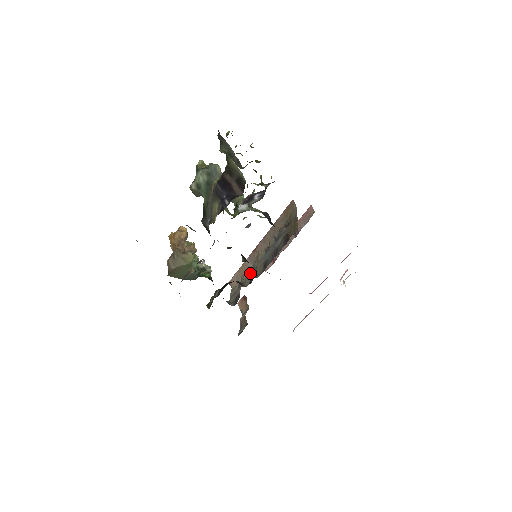
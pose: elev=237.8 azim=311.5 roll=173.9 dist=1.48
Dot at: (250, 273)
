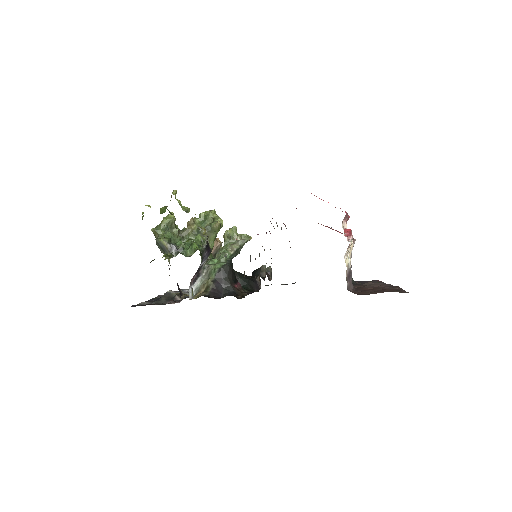
Dot at: occluded
